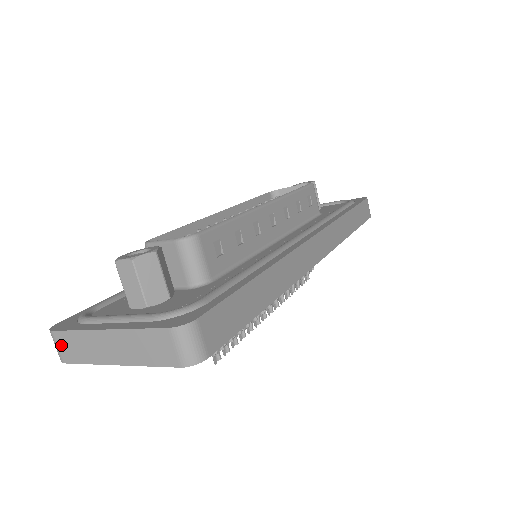
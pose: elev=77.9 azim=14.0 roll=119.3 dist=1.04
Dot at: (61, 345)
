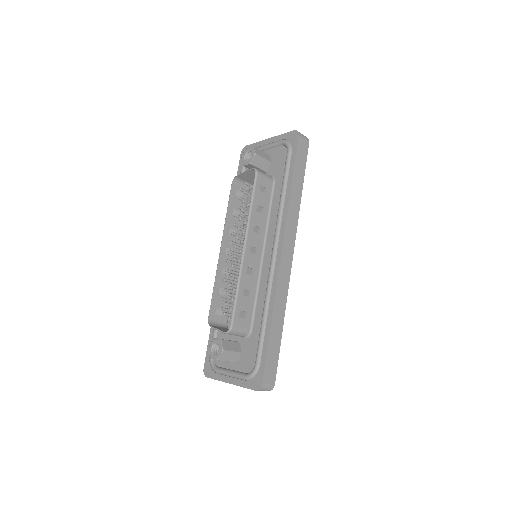
Dot at: occluded
